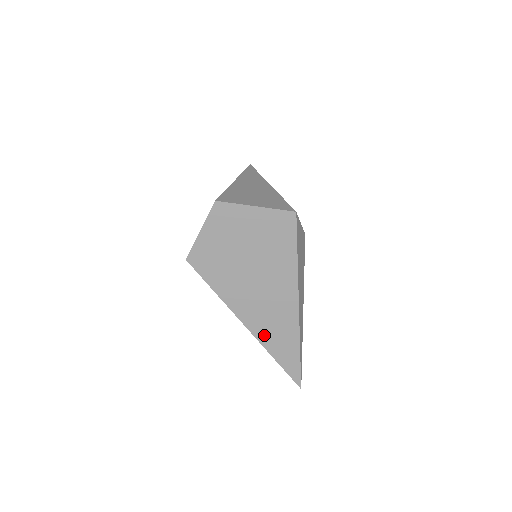
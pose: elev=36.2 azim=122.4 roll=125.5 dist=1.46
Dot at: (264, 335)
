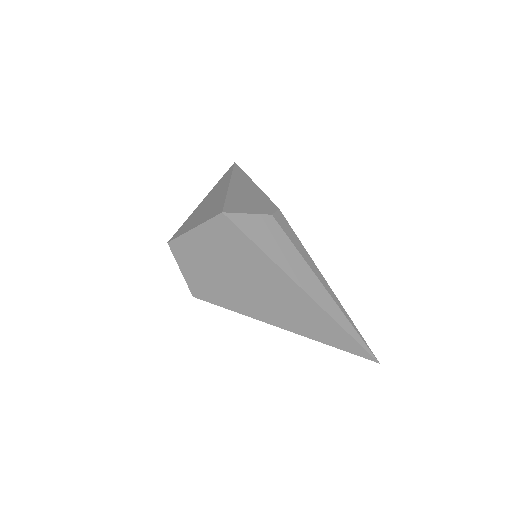
Dot at: (300, 328)
